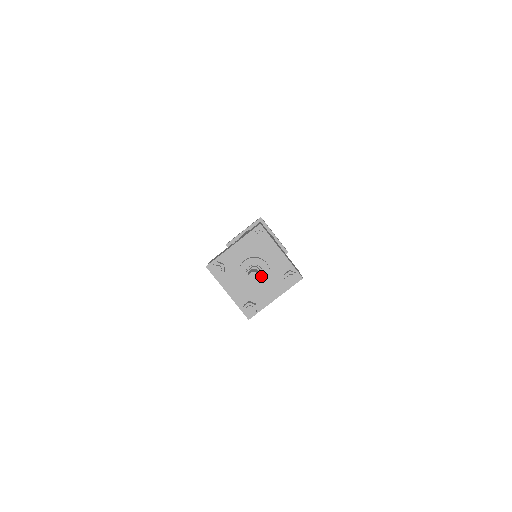
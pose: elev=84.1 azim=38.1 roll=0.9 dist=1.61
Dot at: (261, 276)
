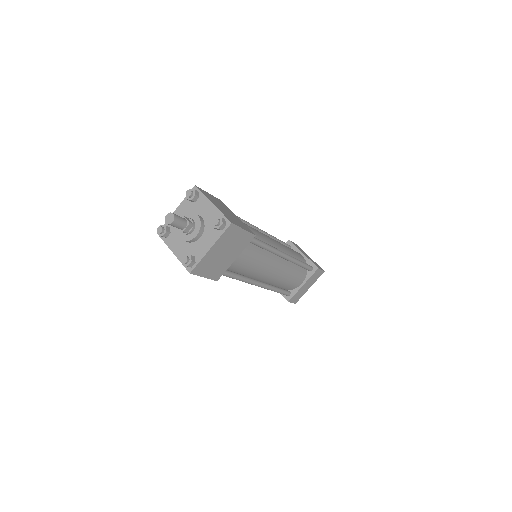
Dot at: (188, 223)
